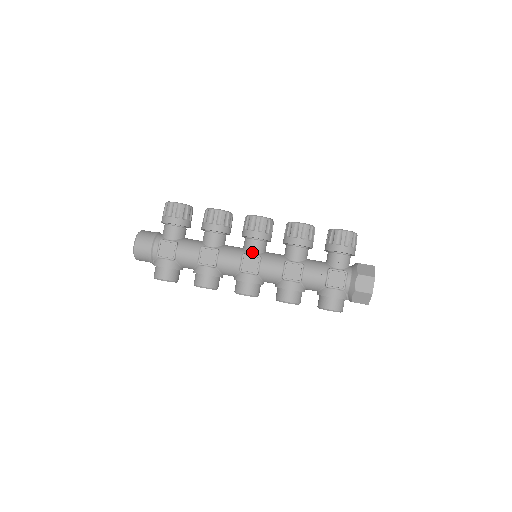
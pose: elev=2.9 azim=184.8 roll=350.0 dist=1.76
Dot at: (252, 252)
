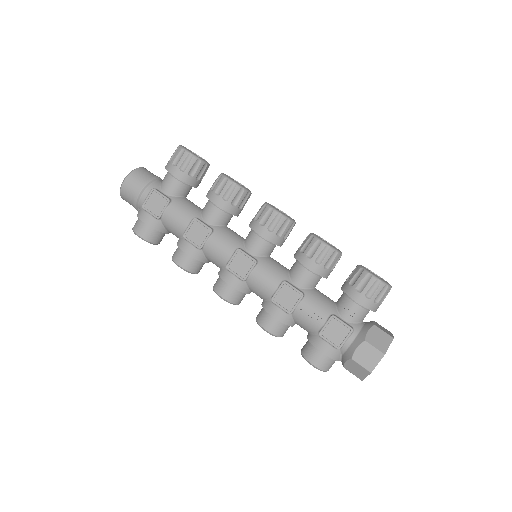
Dot at: (250, 251)
